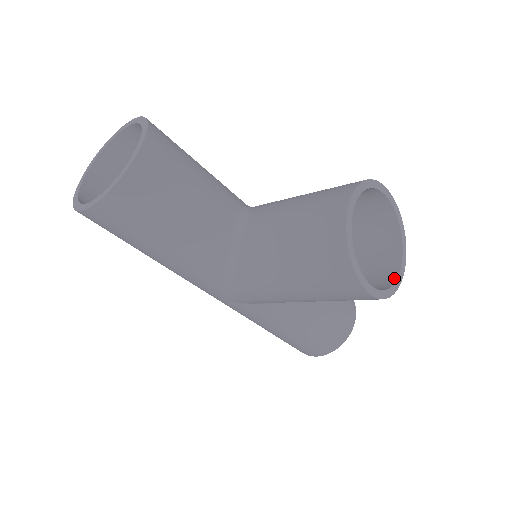
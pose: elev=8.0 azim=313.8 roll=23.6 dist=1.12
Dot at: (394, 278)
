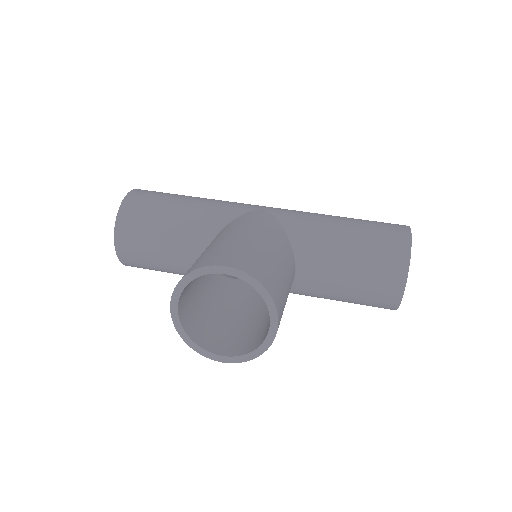
Dot at: (264, 338)
